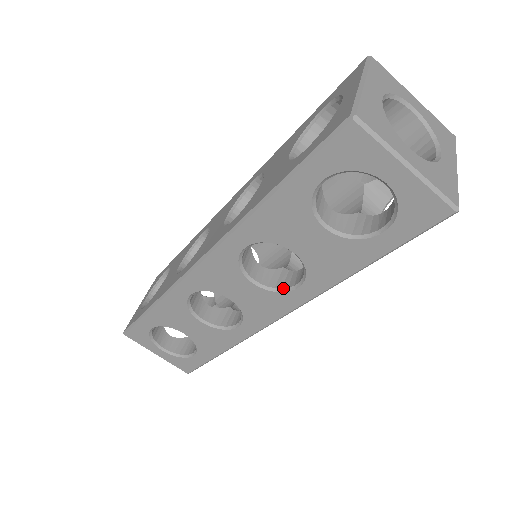
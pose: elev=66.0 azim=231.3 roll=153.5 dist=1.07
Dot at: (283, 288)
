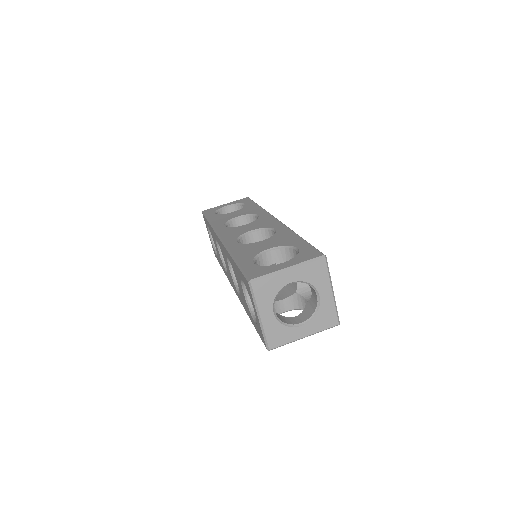
Dot at: (237, 285)
